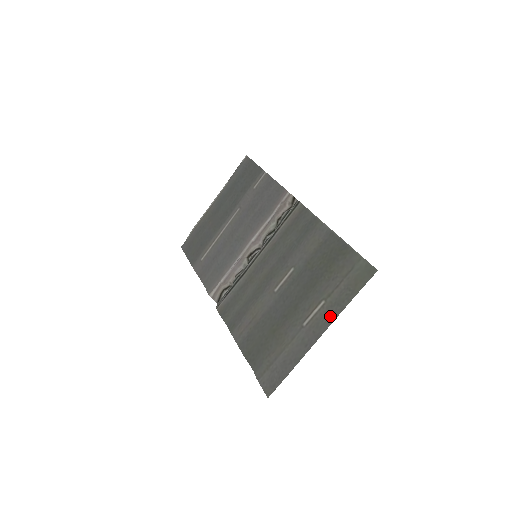
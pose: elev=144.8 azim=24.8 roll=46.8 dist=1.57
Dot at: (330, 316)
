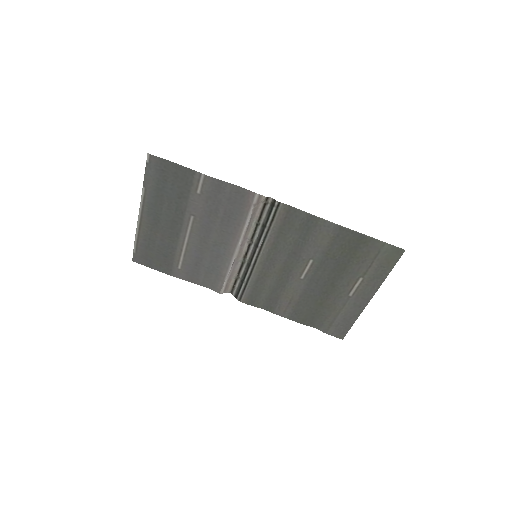
Dot at: (374, 287)
